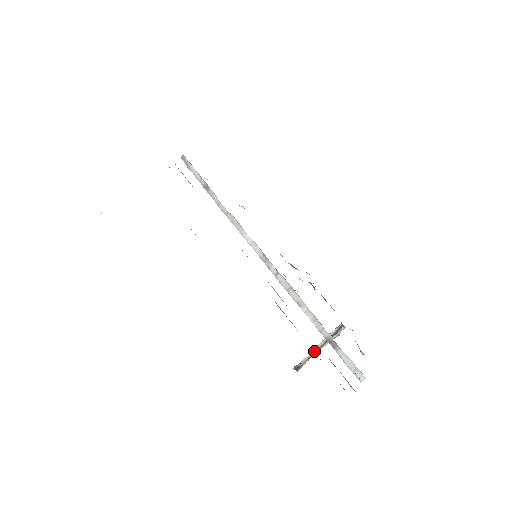
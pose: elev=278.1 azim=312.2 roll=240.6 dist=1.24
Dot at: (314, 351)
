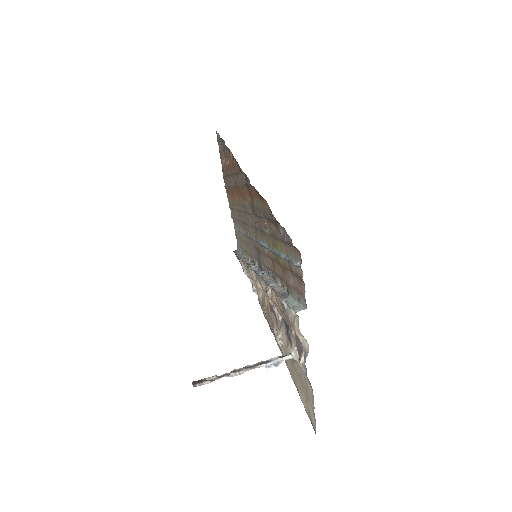
Dot at: (235, 370)
